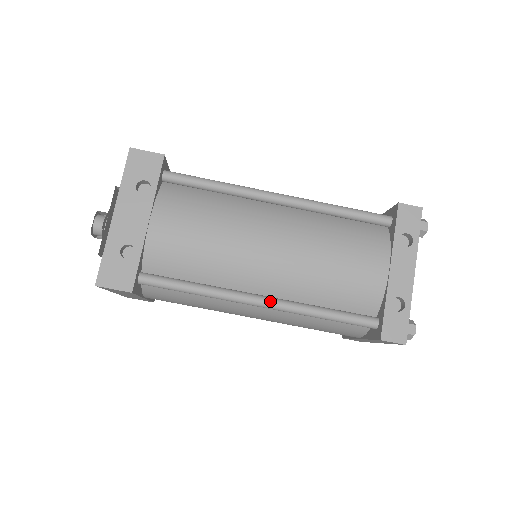
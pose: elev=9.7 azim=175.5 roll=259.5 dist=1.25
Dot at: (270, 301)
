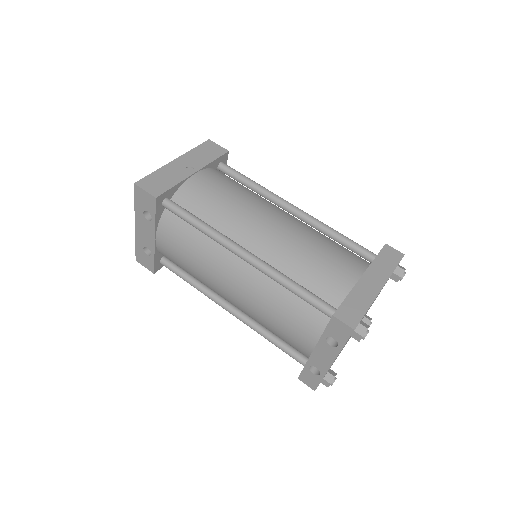
Dot at: (234, 315)
